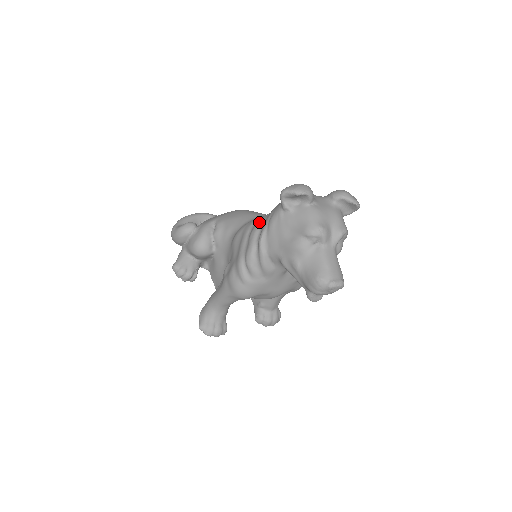
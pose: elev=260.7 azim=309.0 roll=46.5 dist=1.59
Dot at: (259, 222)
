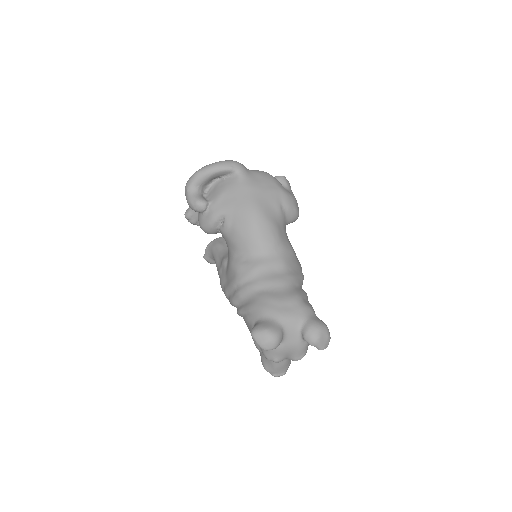
Dot at: (245, 292)
